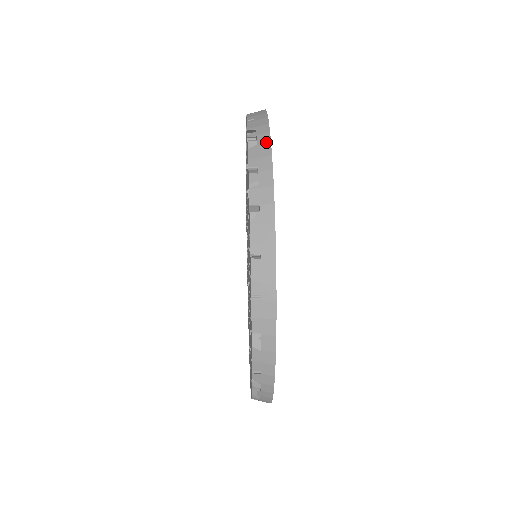
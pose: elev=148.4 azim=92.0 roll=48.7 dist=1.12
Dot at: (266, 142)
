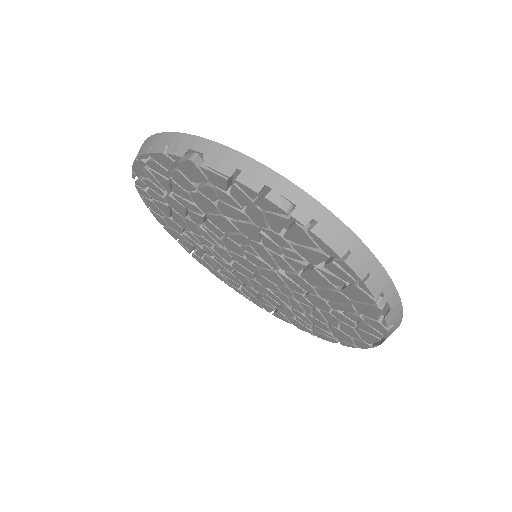
Dot at: (397, 302)
